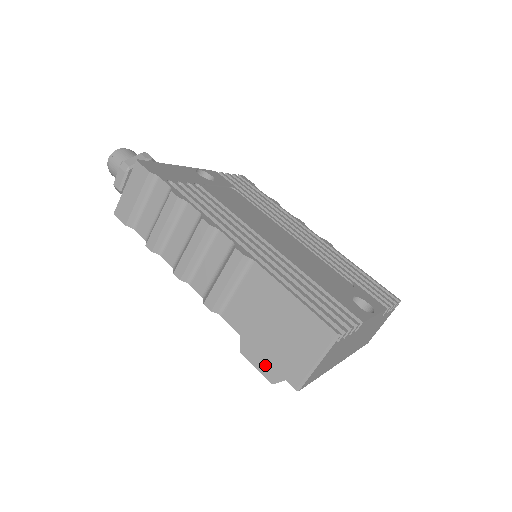
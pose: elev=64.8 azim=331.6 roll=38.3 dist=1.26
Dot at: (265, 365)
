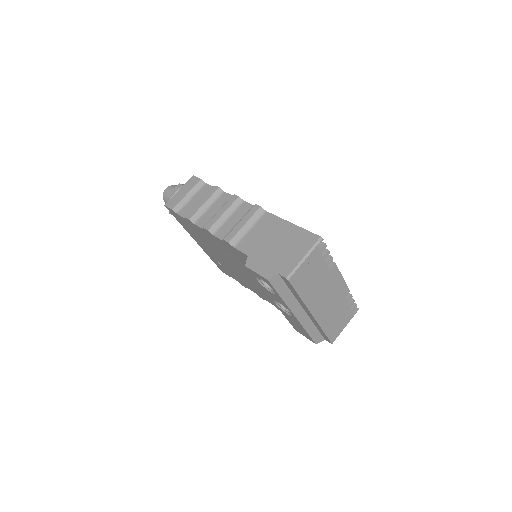
Dot at: (264, 269)
